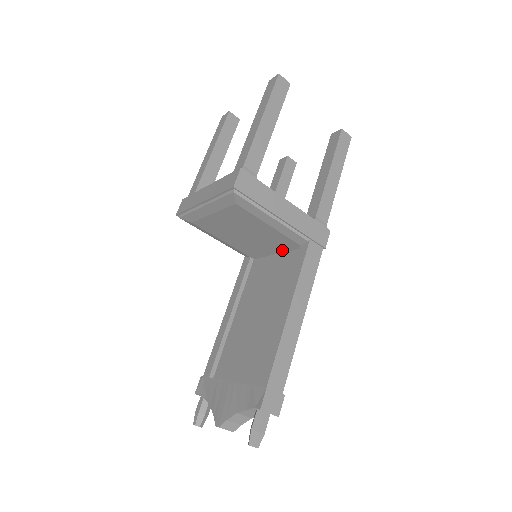
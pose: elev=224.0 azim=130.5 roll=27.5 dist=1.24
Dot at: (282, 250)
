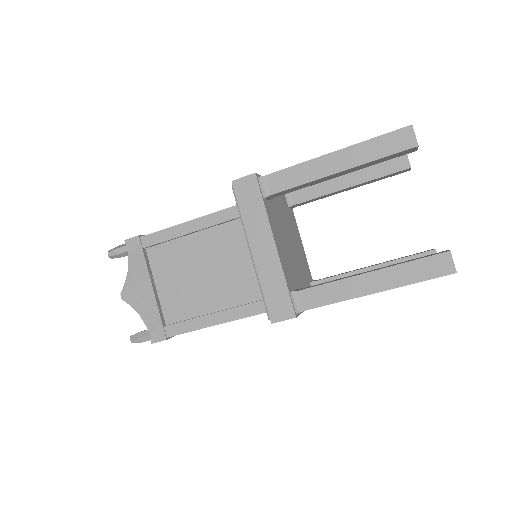
Dot at: occluded
